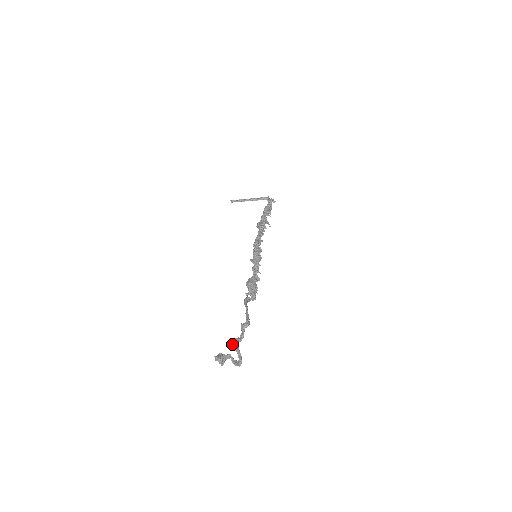
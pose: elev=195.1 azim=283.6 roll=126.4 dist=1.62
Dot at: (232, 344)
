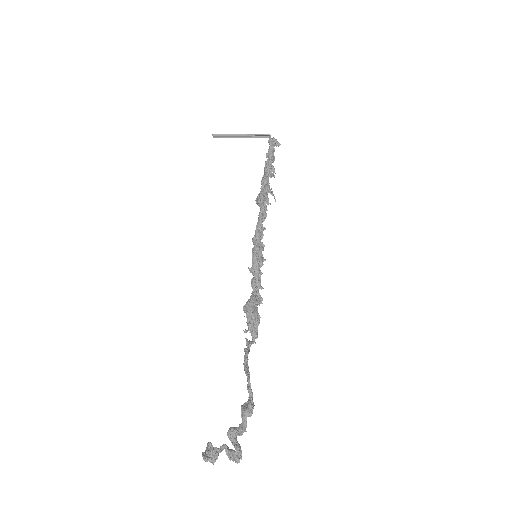
Dot at: (228, 436)
